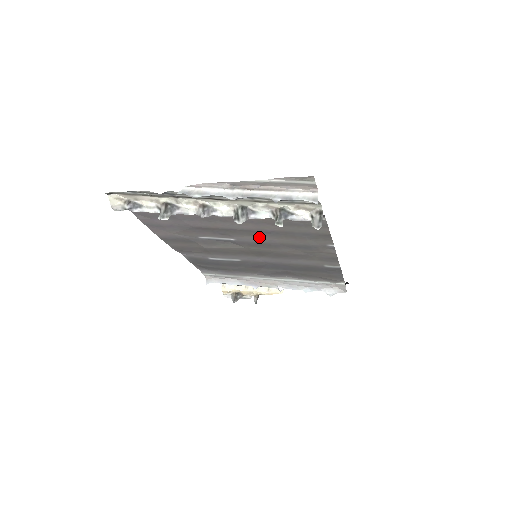
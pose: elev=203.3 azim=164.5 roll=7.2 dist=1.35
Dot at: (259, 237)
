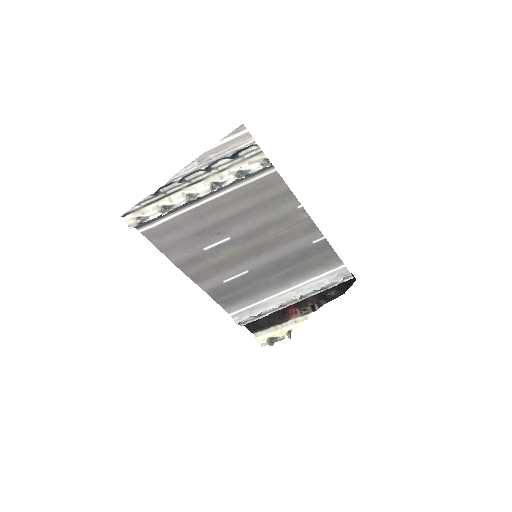
Dot at: (245, 223)
